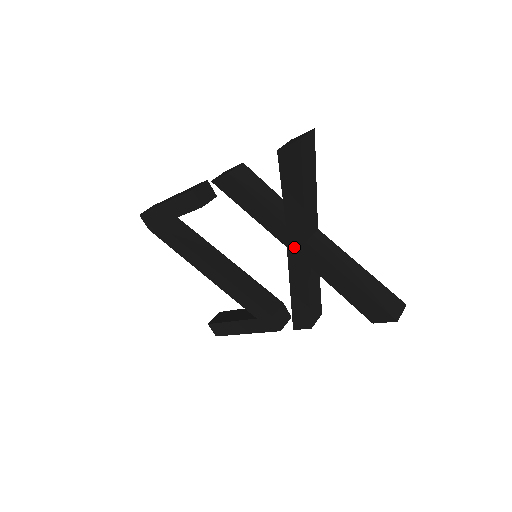
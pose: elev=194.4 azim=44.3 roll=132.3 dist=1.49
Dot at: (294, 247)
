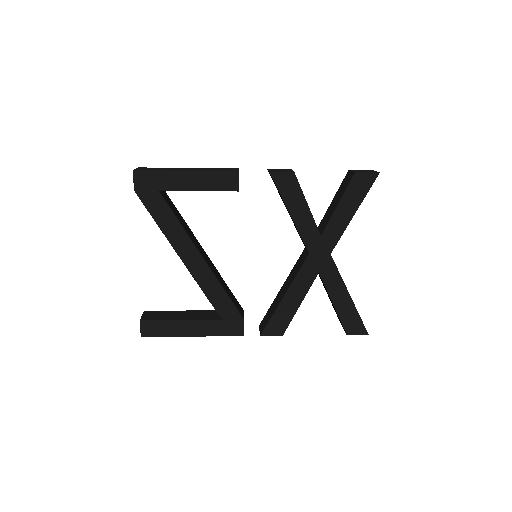
Dot at: (316, 255)
